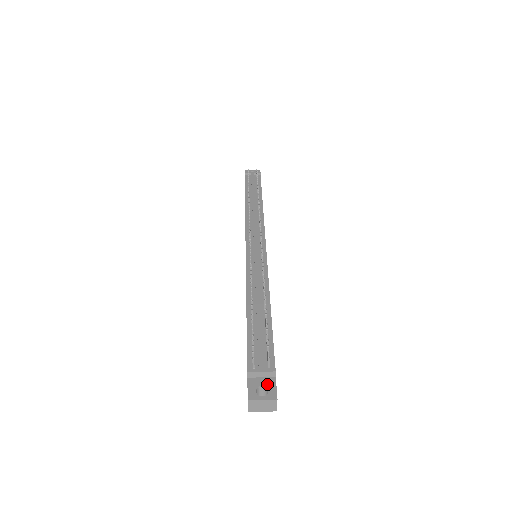
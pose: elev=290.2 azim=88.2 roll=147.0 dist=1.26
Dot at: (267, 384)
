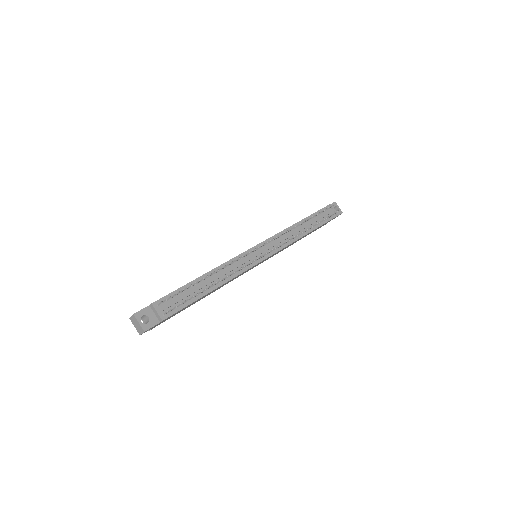
Dot at: (152, 320)
